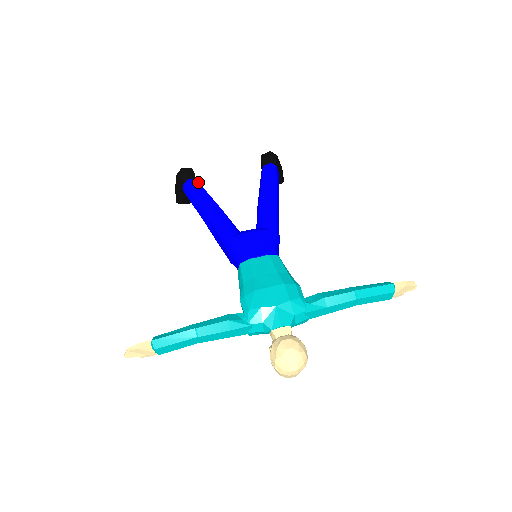
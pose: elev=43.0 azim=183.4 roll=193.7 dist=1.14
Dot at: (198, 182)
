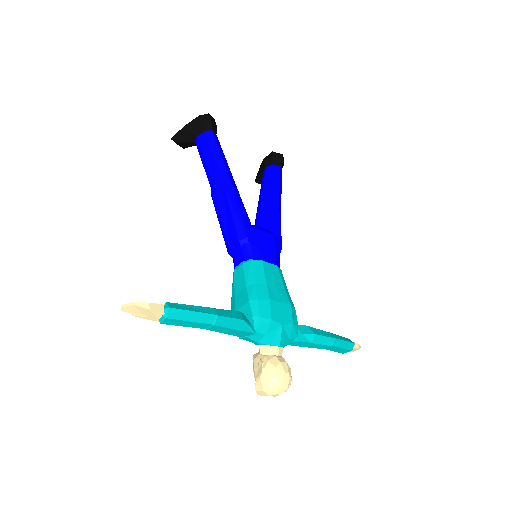
Dot at: occluded
